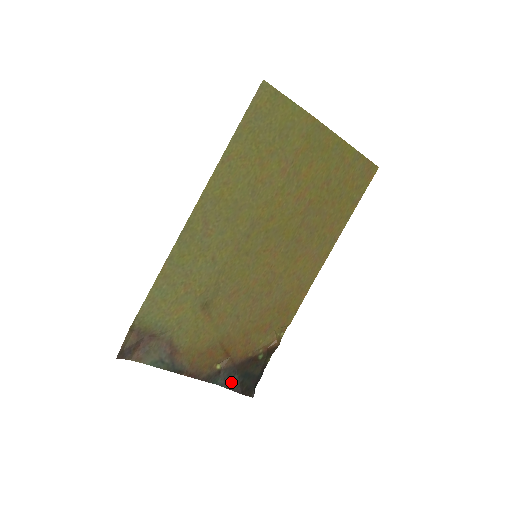
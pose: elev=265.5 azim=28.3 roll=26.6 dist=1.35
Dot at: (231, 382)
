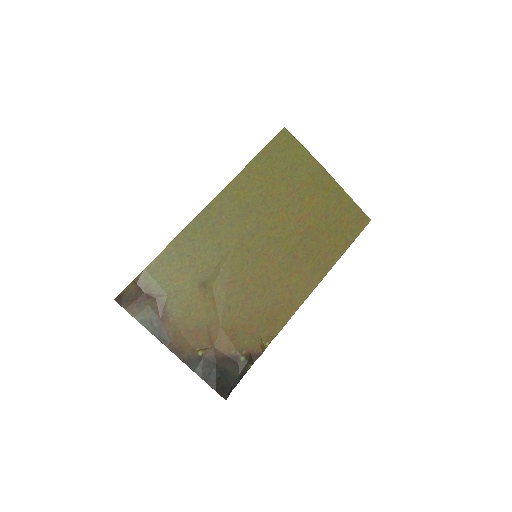
Dot at: (208, 374)
